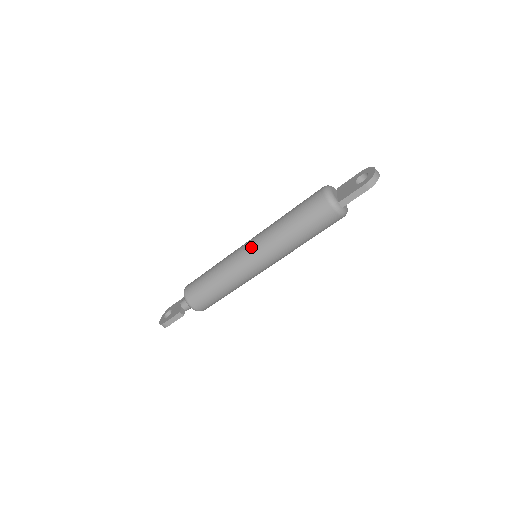
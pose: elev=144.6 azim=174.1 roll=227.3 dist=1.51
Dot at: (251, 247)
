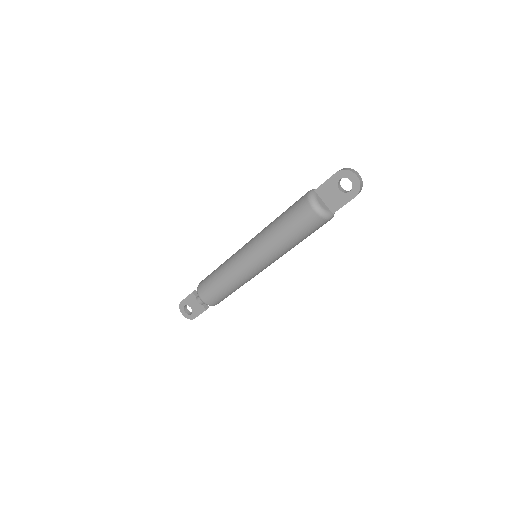
Dot at: (259, 264)
